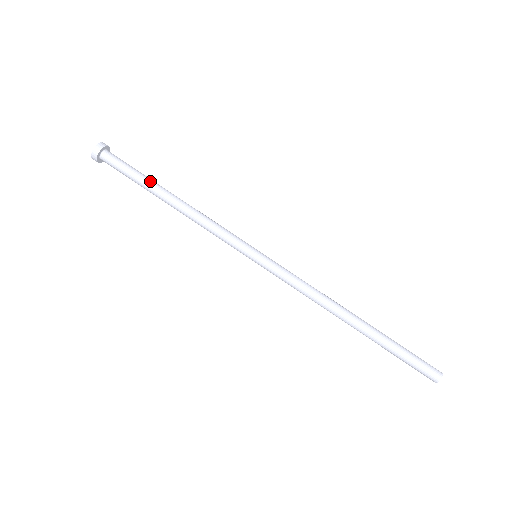
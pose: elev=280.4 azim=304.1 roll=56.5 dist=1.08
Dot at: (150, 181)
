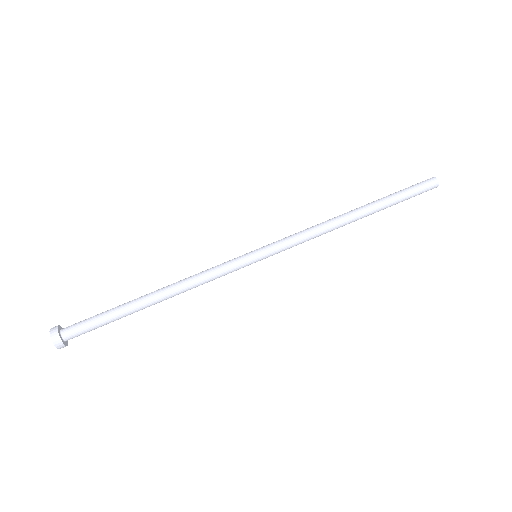
Dot at: (124, 304)
